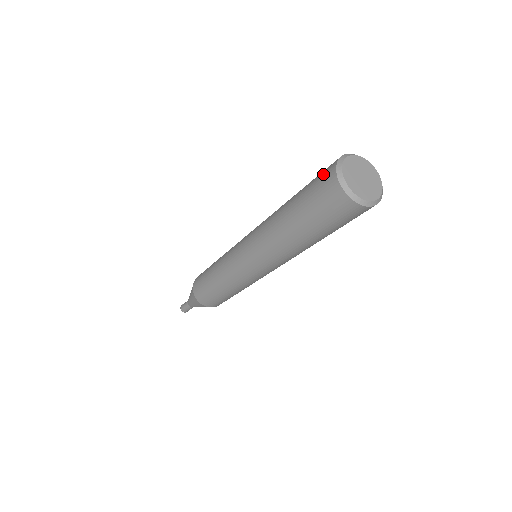
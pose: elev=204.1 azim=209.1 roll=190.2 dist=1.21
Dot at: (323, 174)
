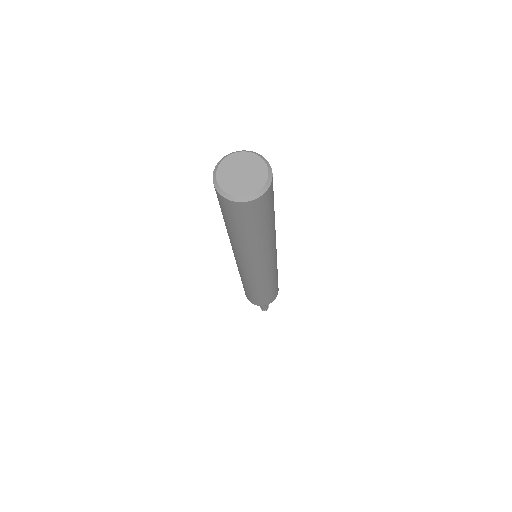
Dot at: occluded
